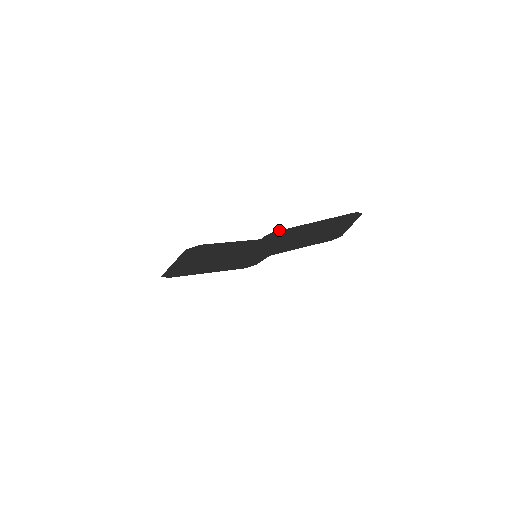
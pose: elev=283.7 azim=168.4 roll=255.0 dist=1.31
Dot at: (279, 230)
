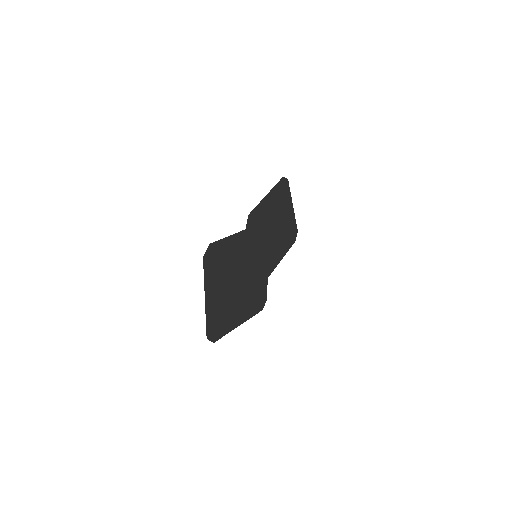
Dot at: (251, 212)
